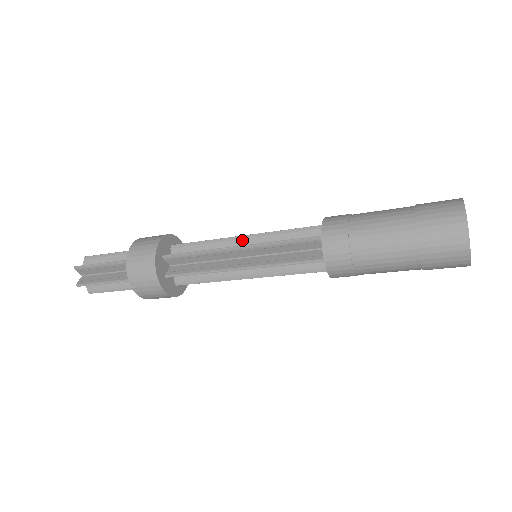
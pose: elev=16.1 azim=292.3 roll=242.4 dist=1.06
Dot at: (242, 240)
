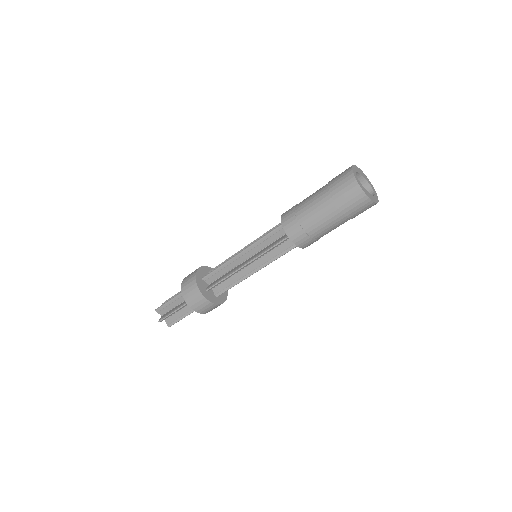
Dot at: occluded
